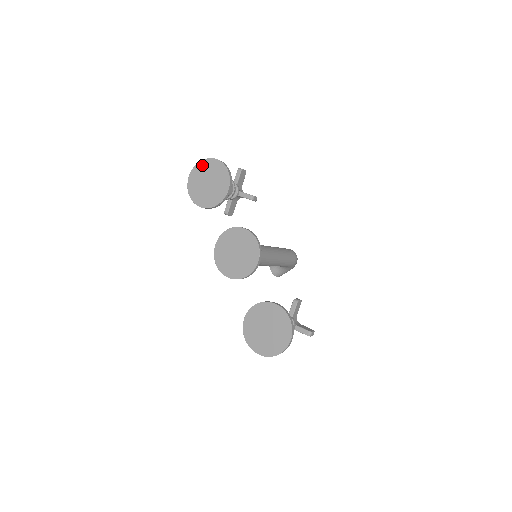
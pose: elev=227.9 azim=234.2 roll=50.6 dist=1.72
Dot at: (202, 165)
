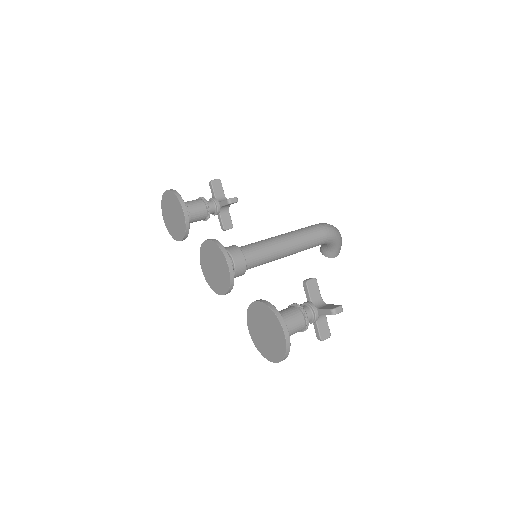
Dot at: (163, 203)
